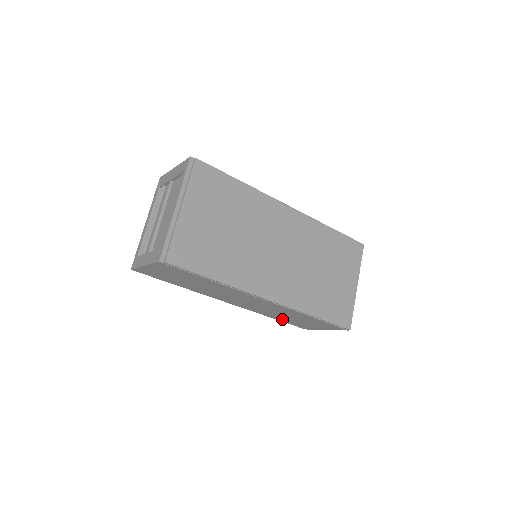
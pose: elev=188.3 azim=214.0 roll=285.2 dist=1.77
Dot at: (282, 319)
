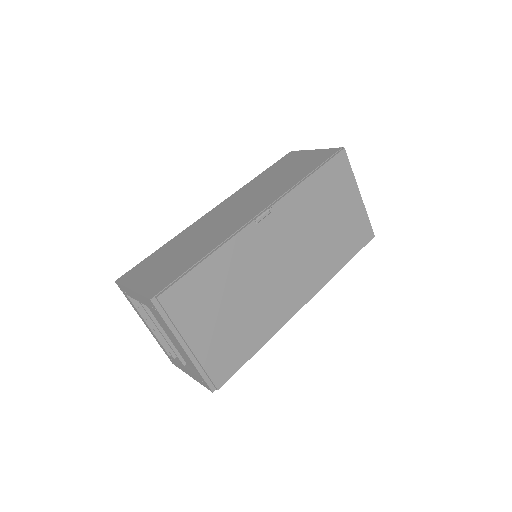
Dot at: occluded
